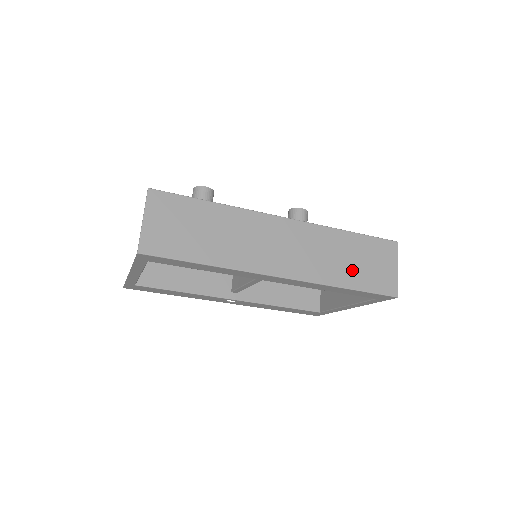
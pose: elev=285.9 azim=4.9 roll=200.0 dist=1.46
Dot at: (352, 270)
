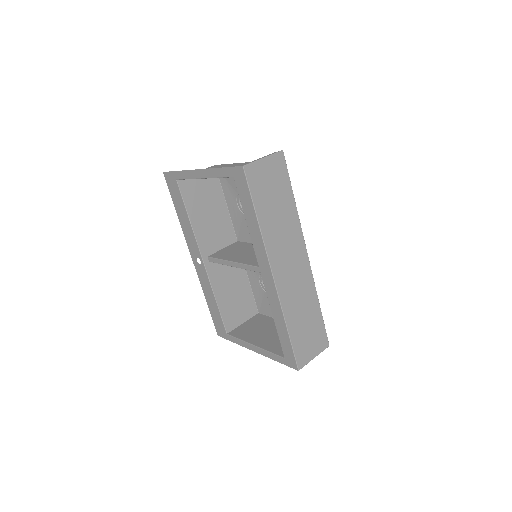
Dot at: (300, 325)
